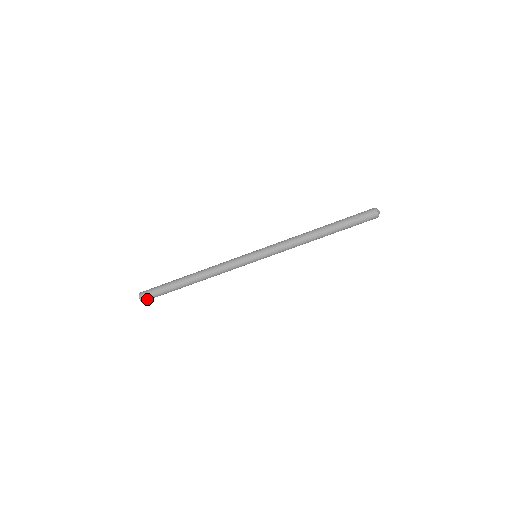
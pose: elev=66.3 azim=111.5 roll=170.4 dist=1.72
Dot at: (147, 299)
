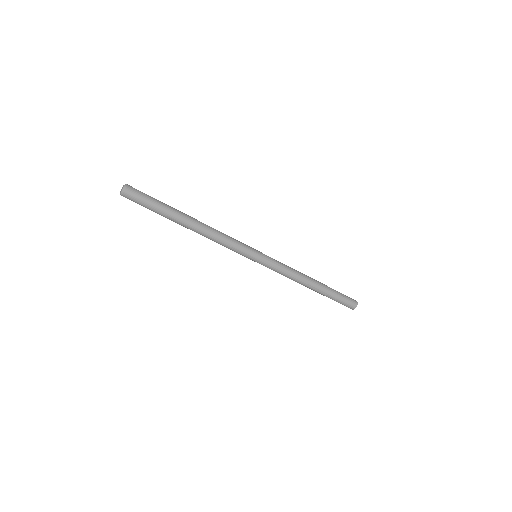
Dot at: (130, 196)
